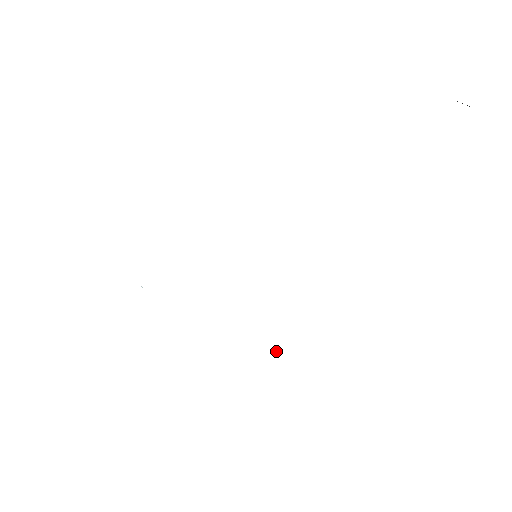
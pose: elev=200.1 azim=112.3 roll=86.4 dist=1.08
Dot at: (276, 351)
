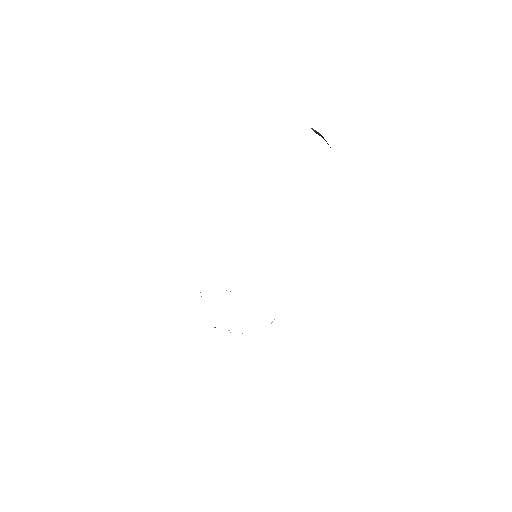
Dot at: occluded
